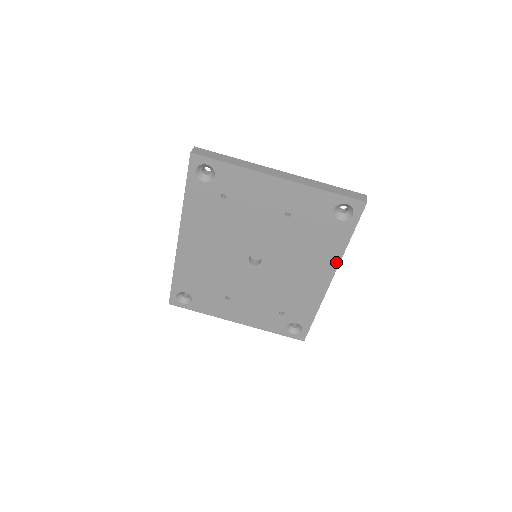
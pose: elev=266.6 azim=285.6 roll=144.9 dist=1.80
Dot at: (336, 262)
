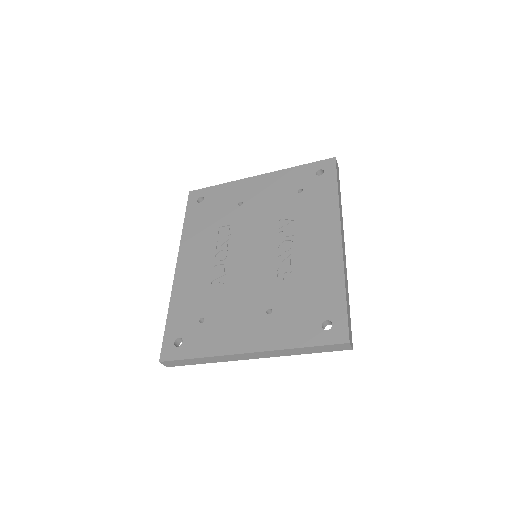
Dot at: occluded
